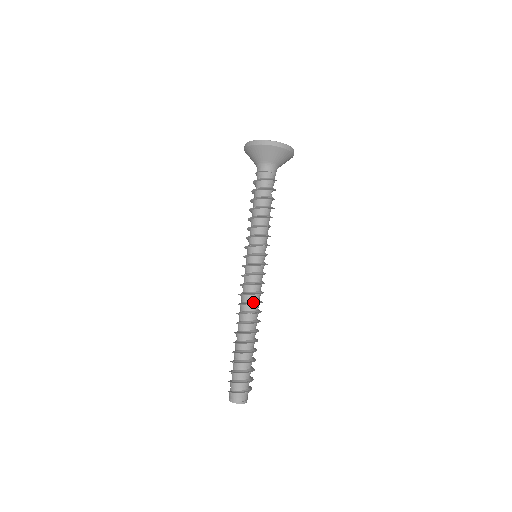
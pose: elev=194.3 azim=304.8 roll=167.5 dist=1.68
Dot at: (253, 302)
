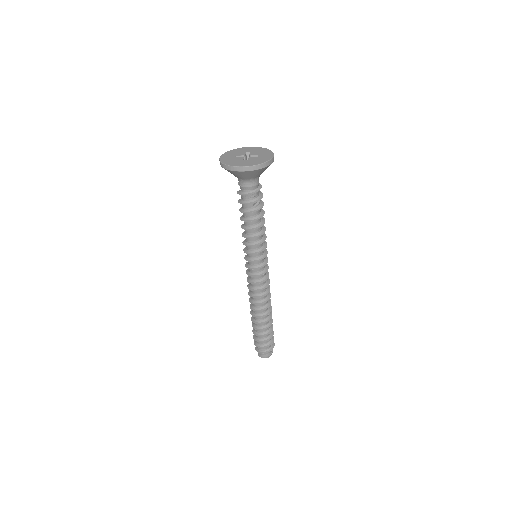
Dot at: (255, 295)
